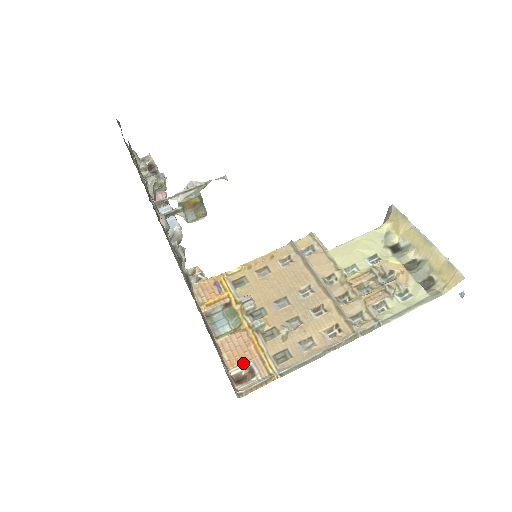
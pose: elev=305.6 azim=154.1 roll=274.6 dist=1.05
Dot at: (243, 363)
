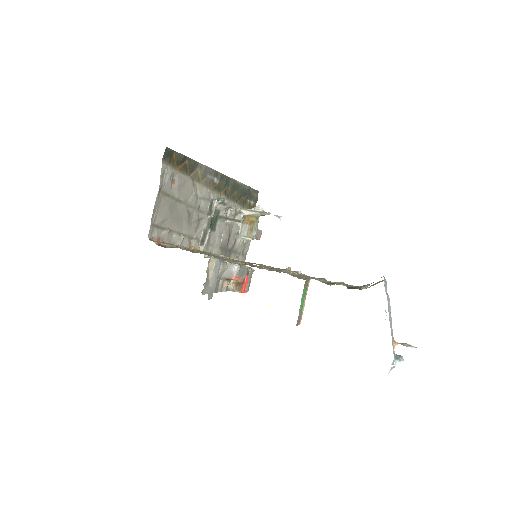
Dot at: (175, 246)
